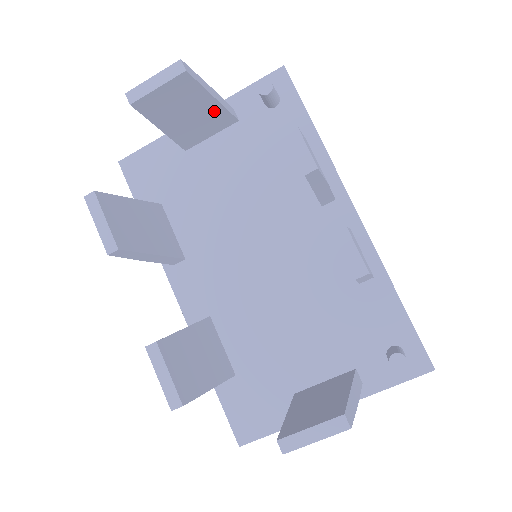
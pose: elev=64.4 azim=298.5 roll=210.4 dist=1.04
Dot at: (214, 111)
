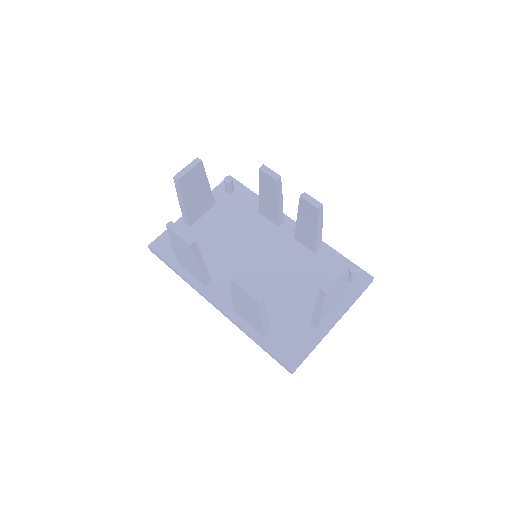
Dot at: (207, 193)
